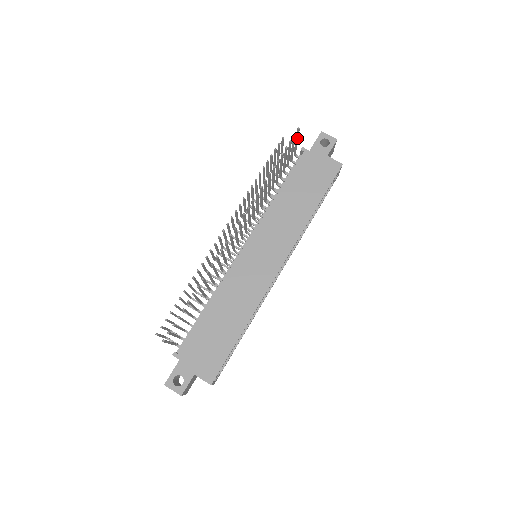
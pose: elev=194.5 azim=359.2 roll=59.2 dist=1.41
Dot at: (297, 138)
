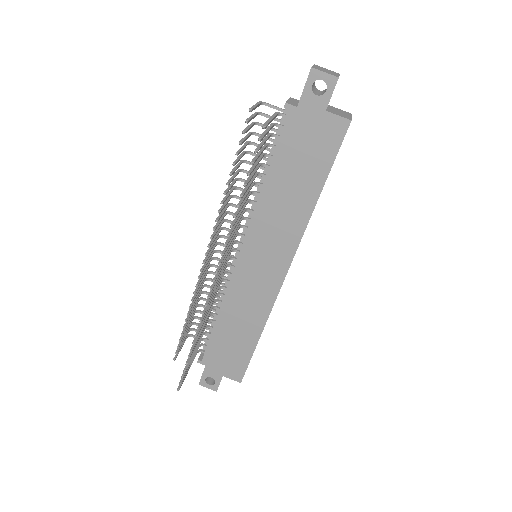
Dot at: (268, 124)
